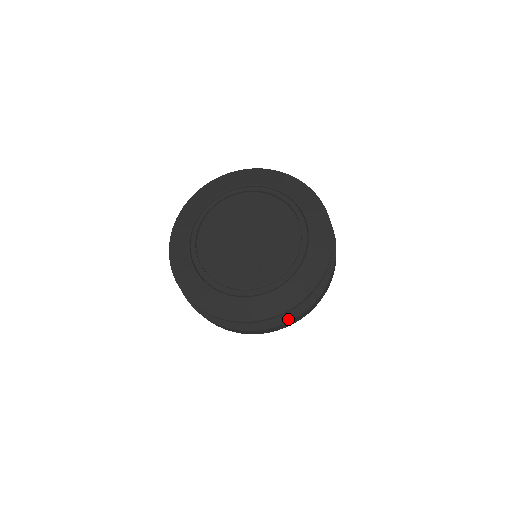
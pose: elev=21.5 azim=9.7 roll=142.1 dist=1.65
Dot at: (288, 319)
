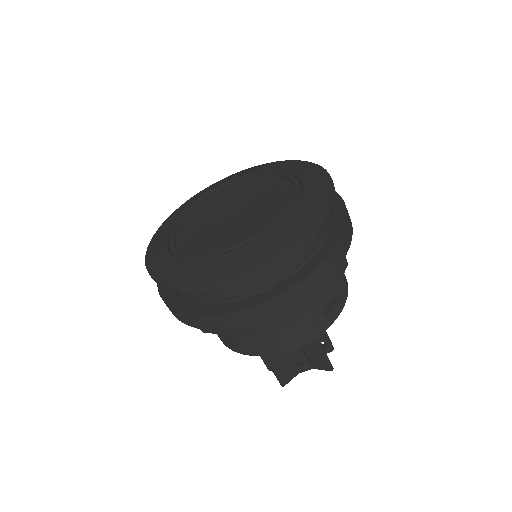
Dot at: (343, 215)
